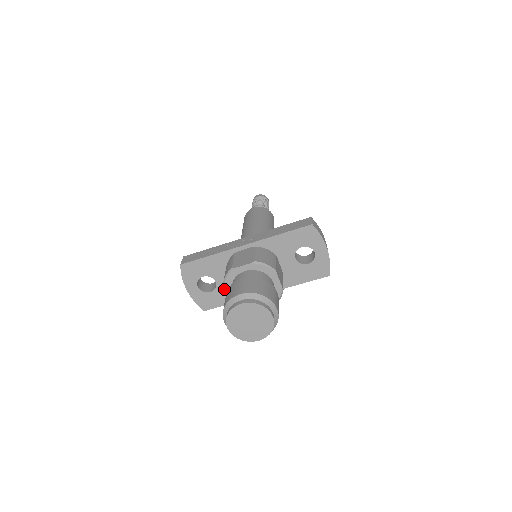
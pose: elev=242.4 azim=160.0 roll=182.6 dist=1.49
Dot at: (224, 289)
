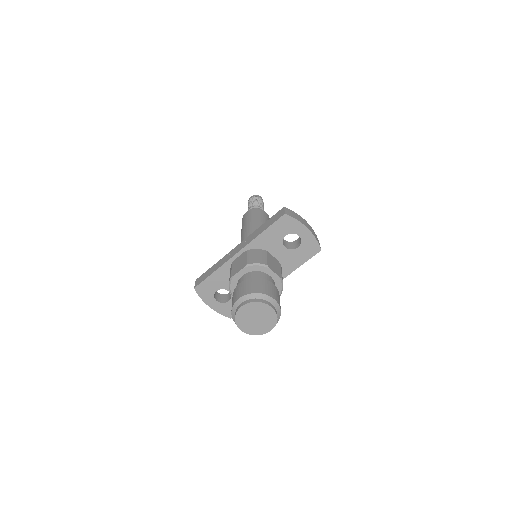
Dot at: occluded
